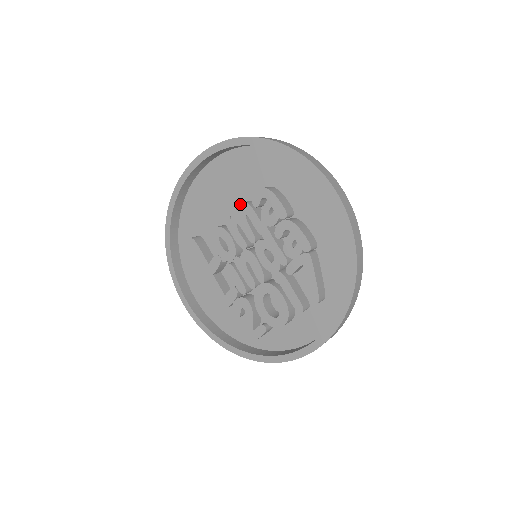
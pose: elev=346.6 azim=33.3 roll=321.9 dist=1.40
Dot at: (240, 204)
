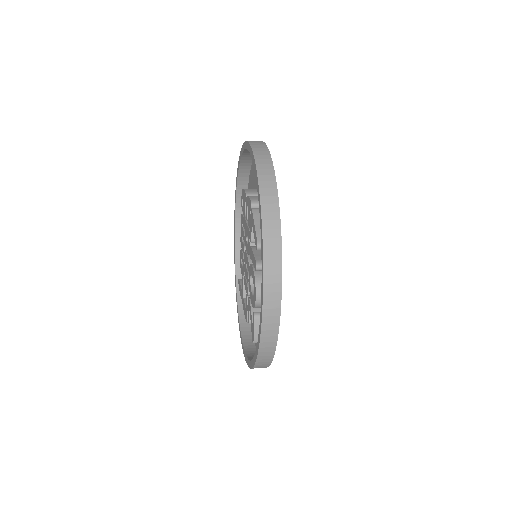
Dot at: occluded
